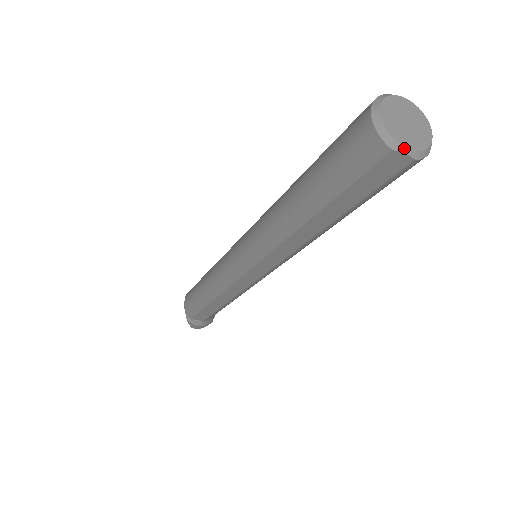
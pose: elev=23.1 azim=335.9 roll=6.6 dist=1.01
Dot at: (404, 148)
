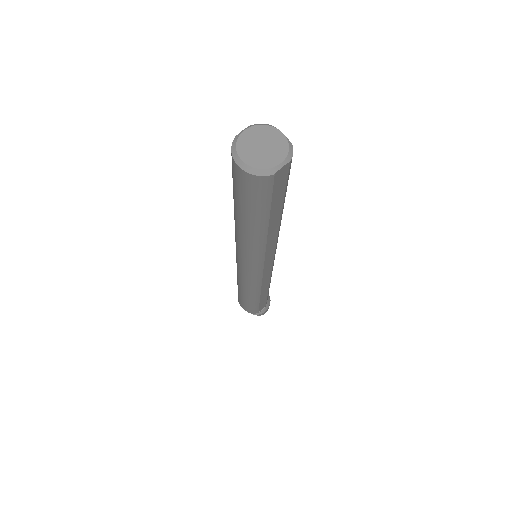
Dot at: (279, 166)
